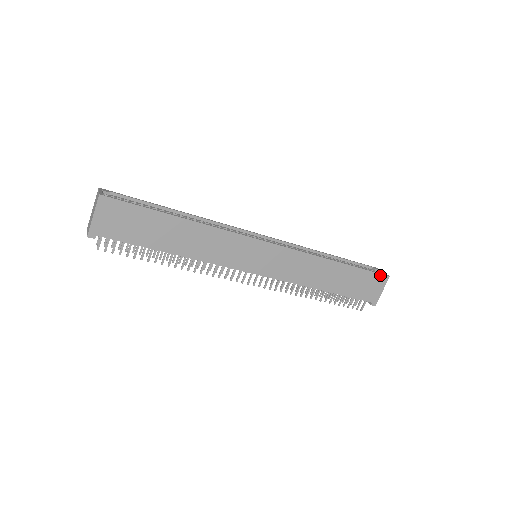
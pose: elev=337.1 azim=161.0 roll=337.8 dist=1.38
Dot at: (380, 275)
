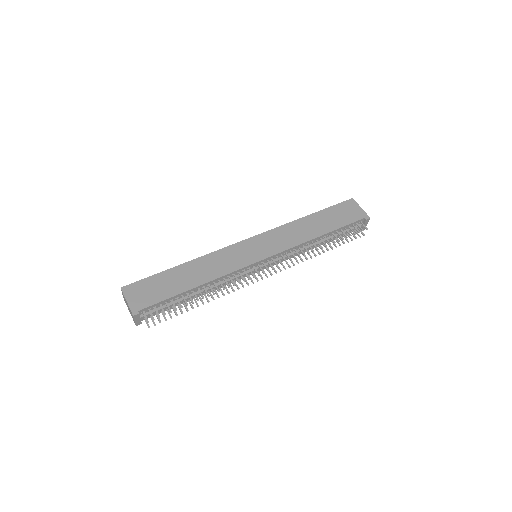
Dot at: (345, 202)
